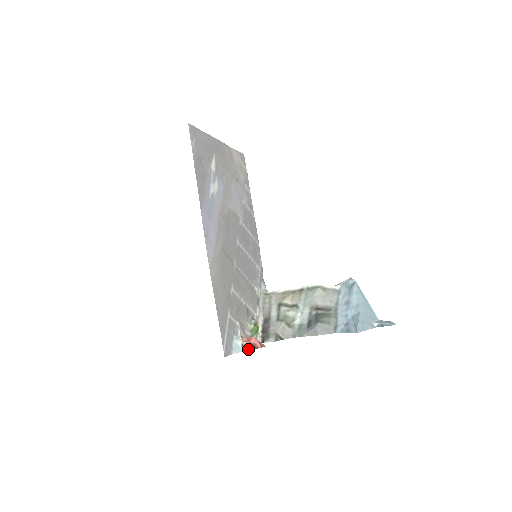
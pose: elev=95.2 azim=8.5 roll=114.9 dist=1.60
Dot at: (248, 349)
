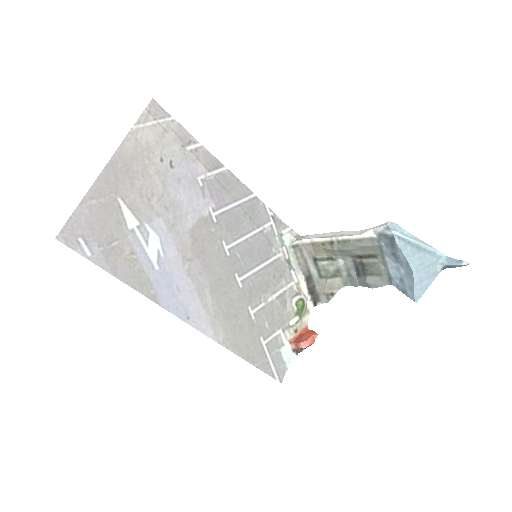
Dot at: (301, 351)
